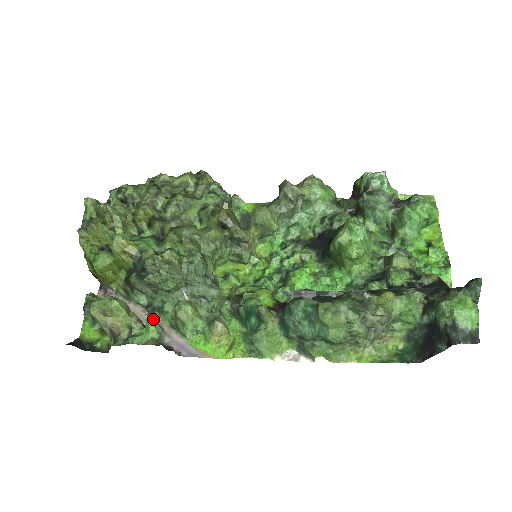
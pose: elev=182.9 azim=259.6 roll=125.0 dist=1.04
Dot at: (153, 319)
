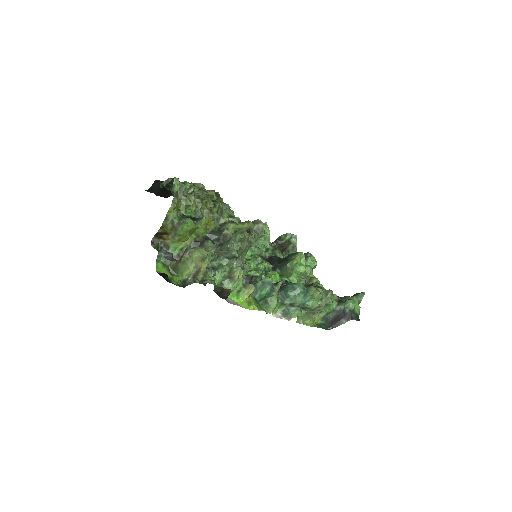
Dot at: occluded
